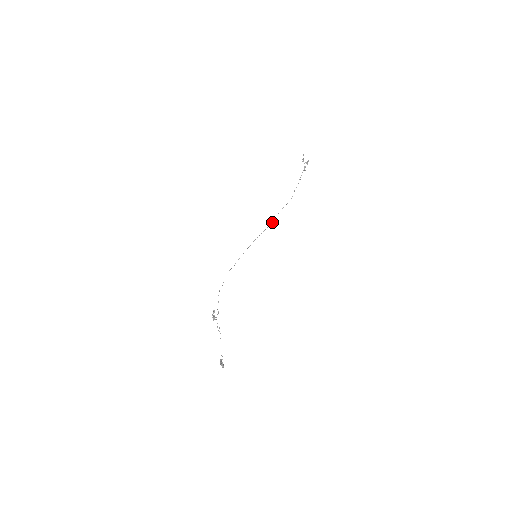
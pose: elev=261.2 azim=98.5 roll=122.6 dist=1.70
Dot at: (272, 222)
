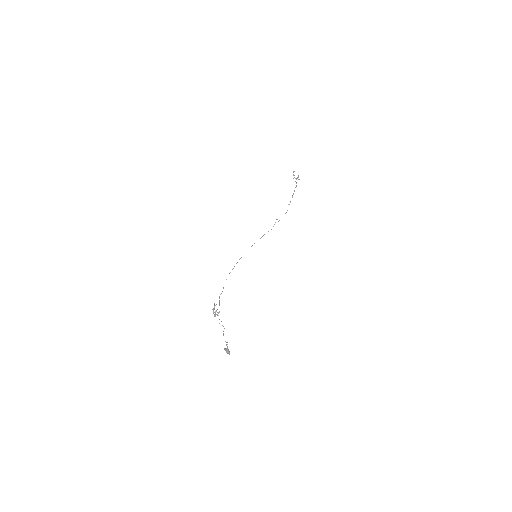
Dot at: occluded
